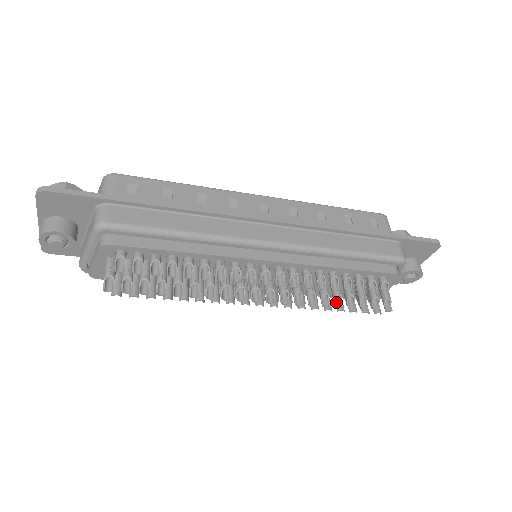
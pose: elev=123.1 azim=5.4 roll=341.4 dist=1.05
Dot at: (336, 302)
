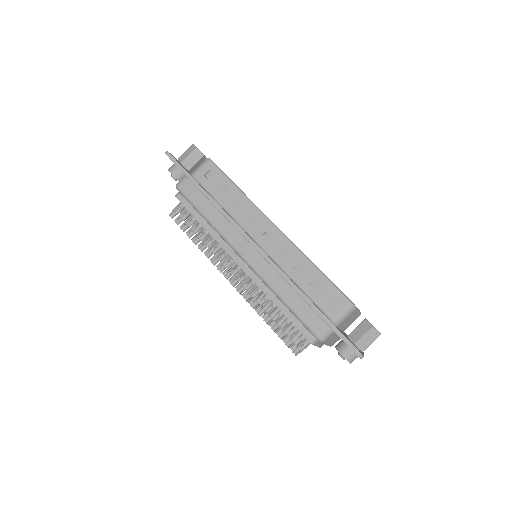
Dot at: (269, 319)
